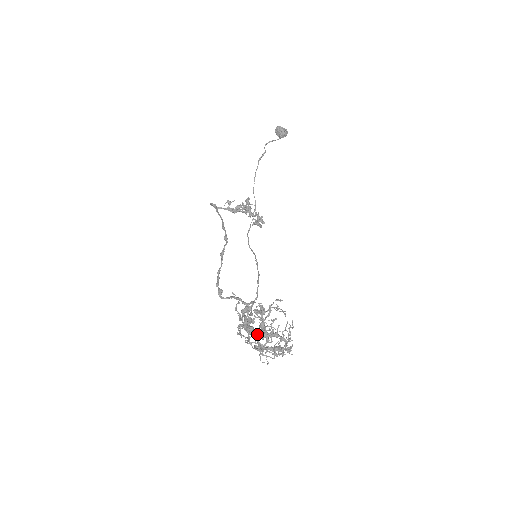
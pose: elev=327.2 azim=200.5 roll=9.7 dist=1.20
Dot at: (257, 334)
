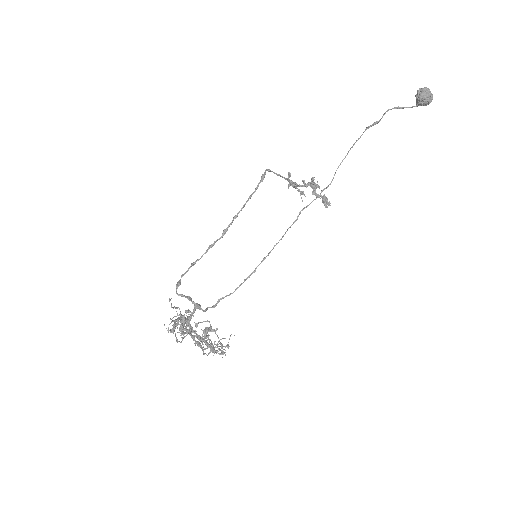
Dot at: occluded
